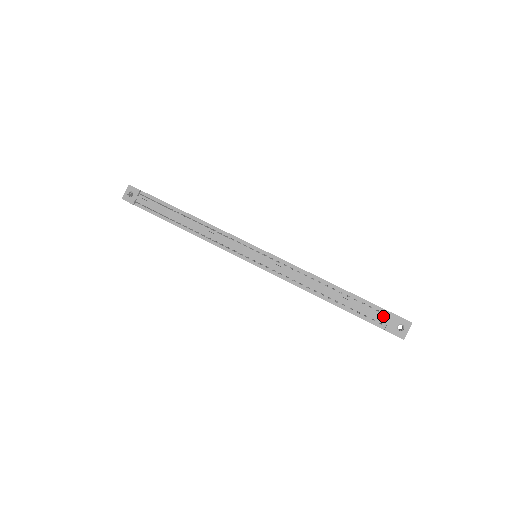
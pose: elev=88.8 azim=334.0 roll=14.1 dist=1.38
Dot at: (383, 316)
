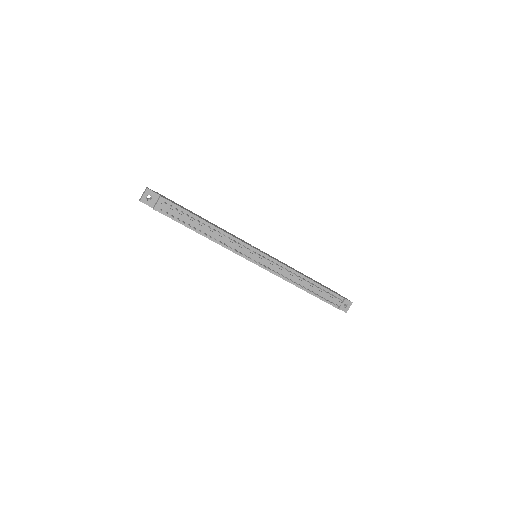
Dot at: (339, 300)
